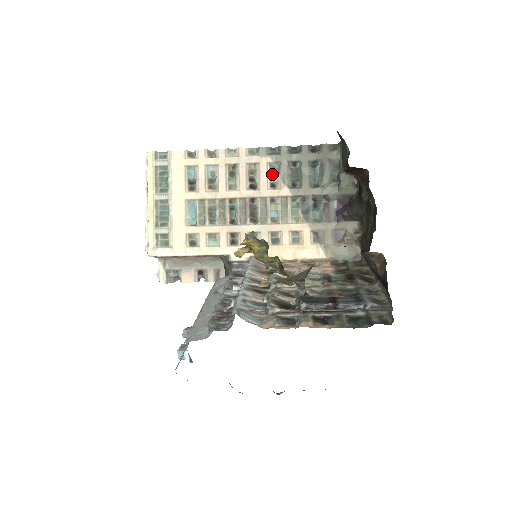
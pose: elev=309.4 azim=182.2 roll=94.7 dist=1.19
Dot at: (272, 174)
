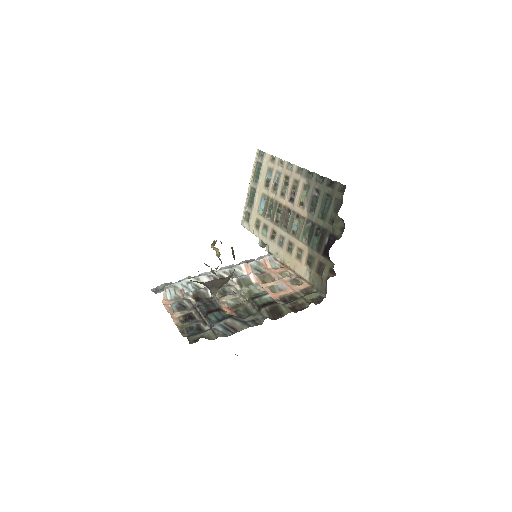
Dot at: (303, 194)
